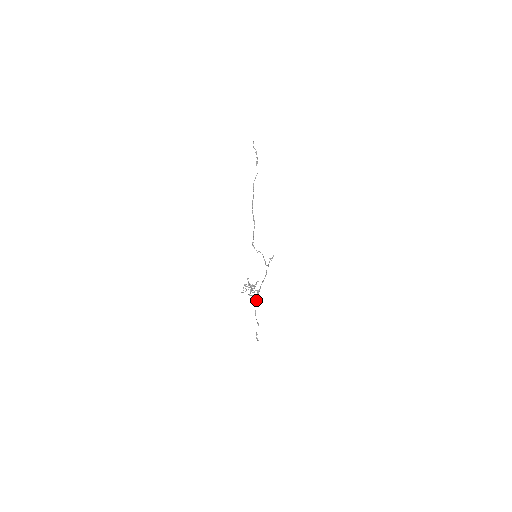
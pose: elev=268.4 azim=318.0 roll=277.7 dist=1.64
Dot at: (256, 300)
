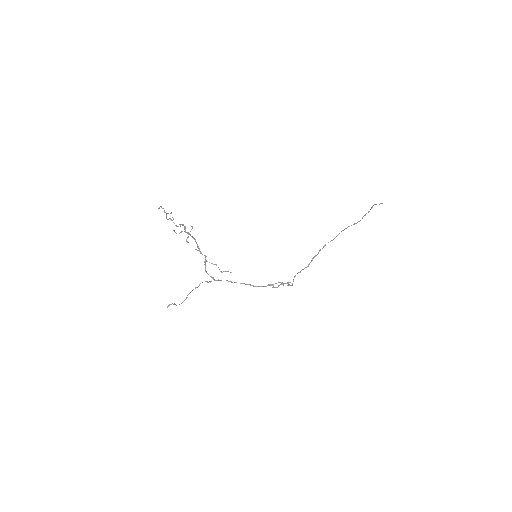
Dot at: (210, 281)
